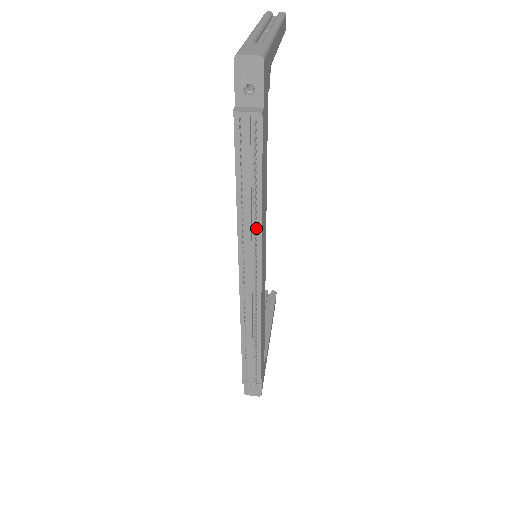
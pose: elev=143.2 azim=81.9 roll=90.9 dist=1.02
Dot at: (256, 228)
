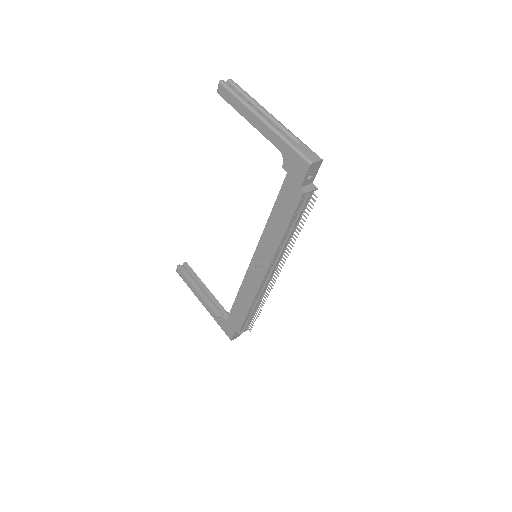
Dot at: (288, 245)
